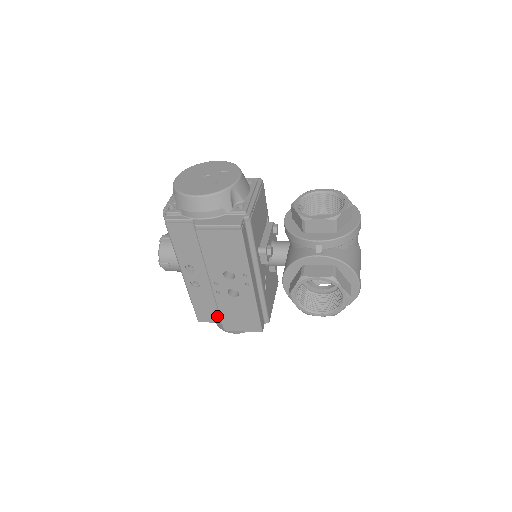
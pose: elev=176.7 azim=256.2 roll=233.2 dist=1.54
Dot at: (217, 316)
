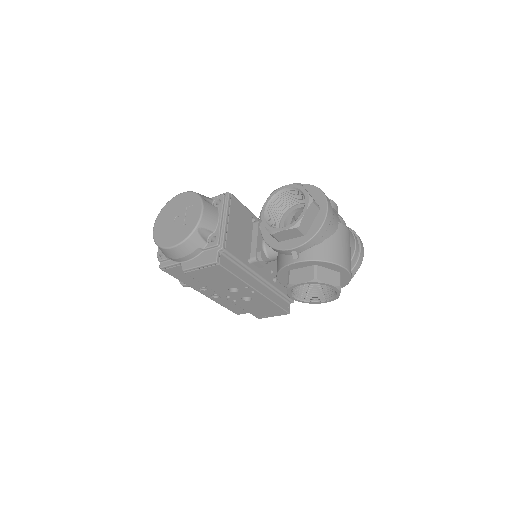
Dot at: occluded
